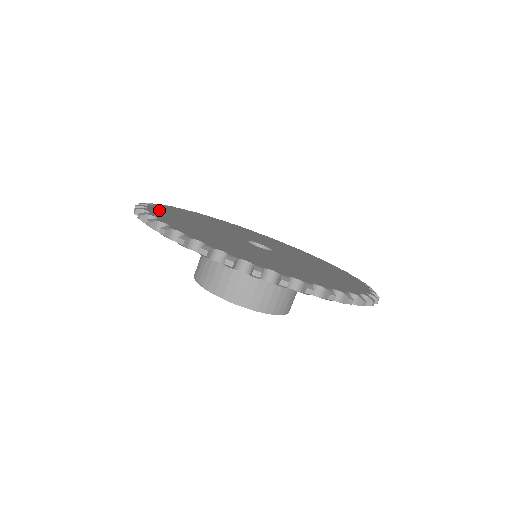
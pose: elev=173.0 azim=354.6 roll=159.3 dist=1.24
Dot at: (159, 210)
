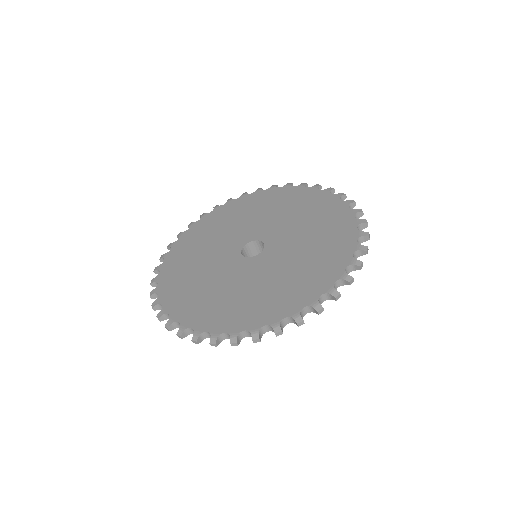
Dot at: (189, 316)
